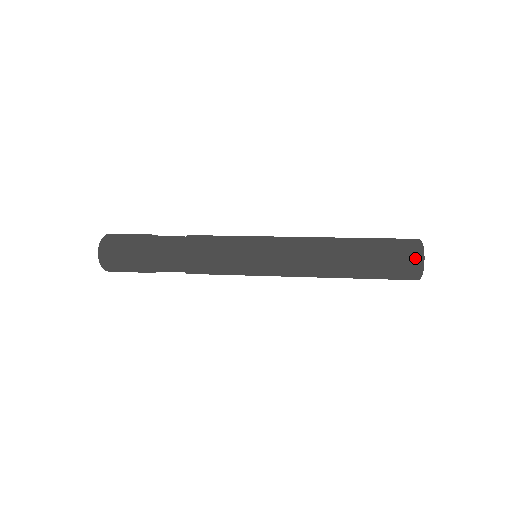
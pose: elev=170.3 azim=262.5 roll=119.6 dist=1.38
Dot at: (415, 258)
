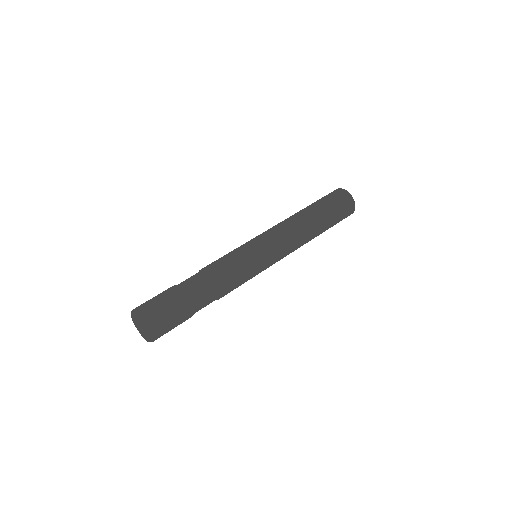
Dot at: (346, 196)
